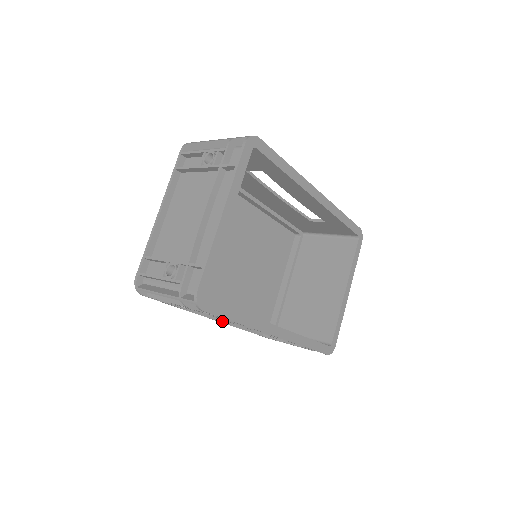
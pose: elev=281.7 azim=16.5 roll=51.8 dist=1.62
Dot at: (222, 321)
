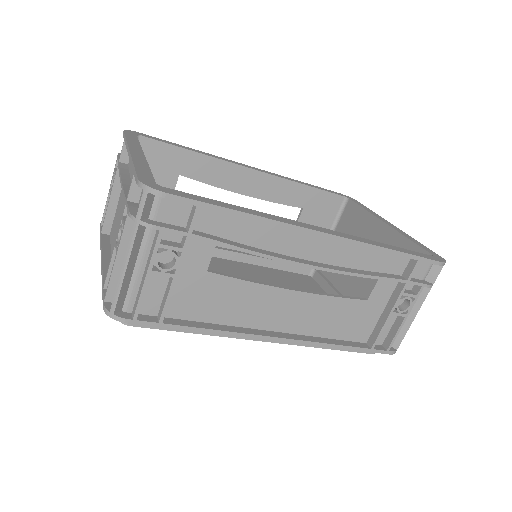
Dot at: (285, 338)
